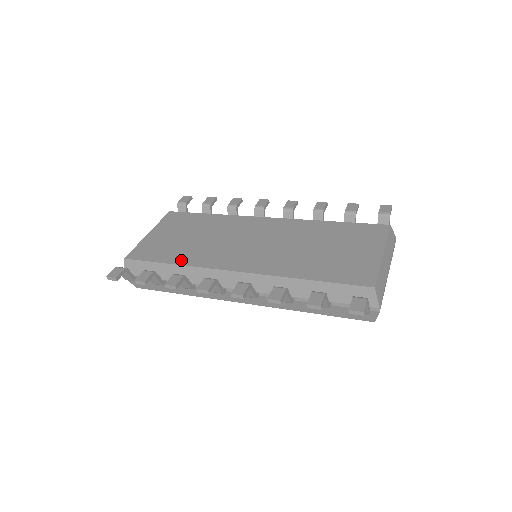
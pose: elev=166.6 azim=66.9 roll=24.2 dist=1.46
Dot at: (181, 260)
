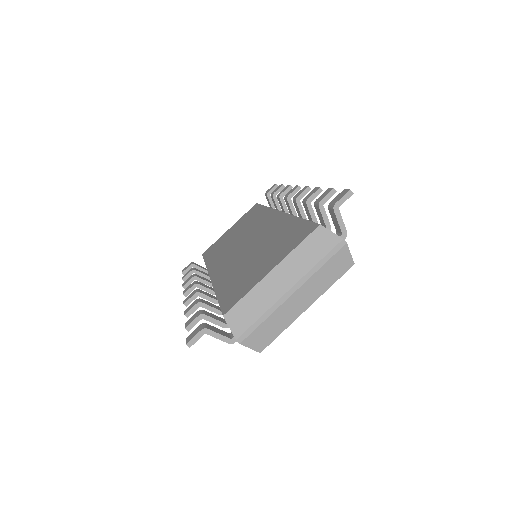
Dot at: (210, 260)
